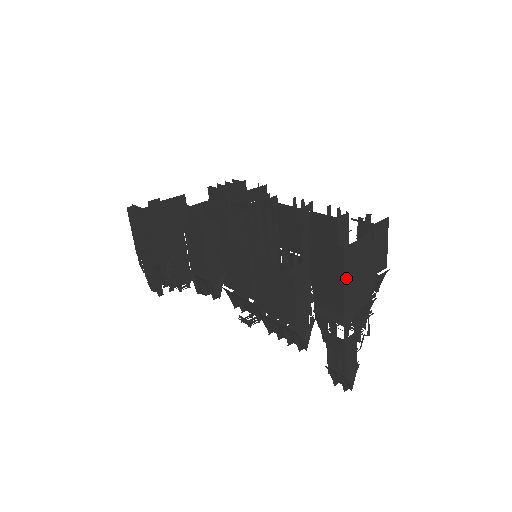
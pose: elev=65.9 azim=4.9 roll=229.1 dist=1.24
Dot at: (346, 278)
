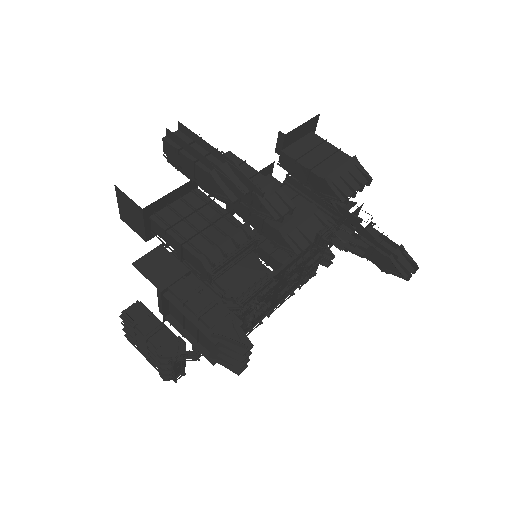
Dot at: occluded
